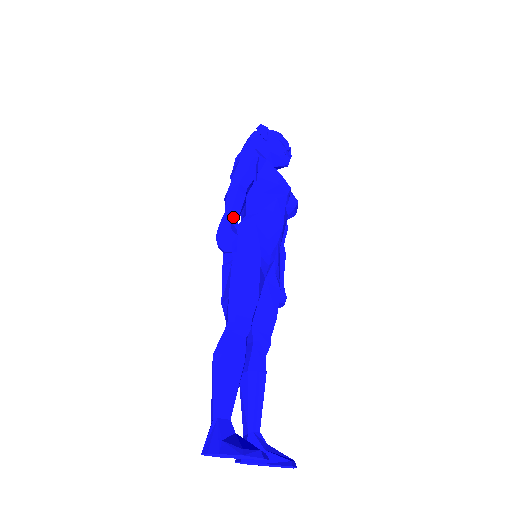
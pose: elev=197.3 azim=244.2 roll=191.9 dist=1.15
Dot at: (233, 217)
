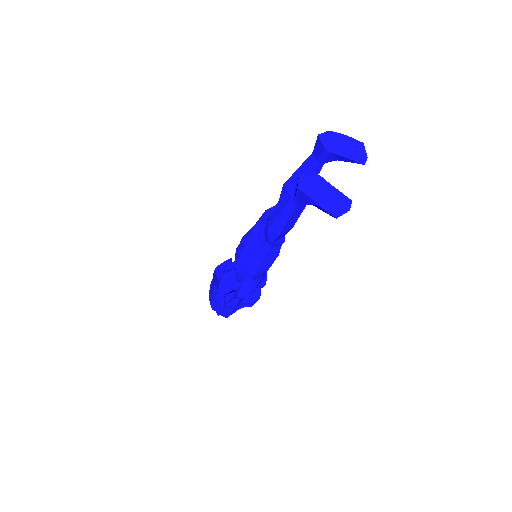
Dot at: occluded
